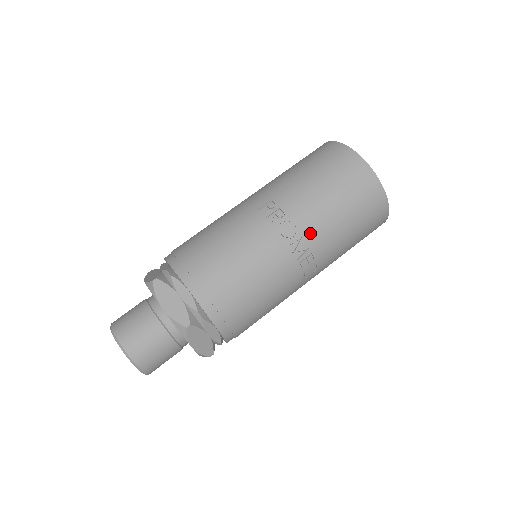
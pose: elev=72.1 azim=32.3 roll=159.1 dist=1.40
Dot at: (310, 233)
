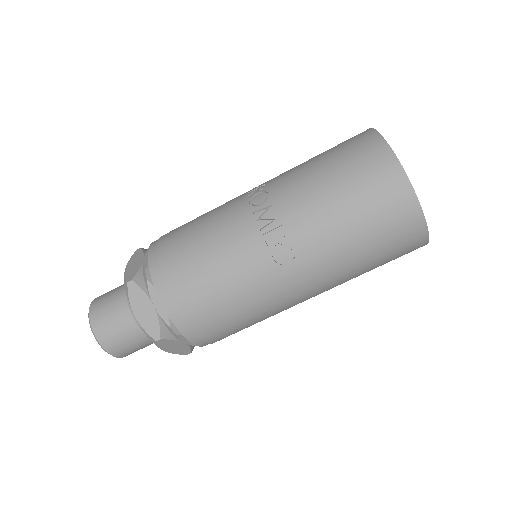
Dot at: (283, 202)
